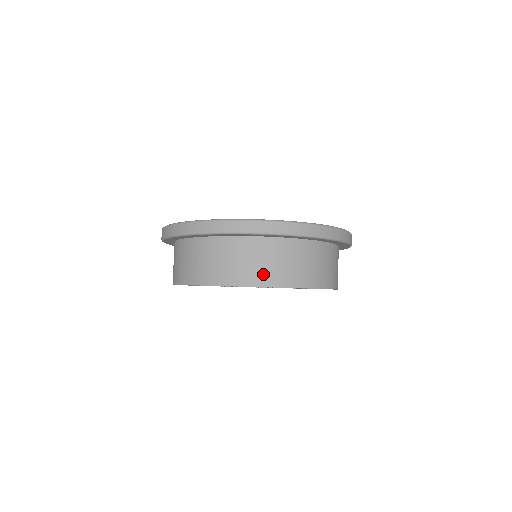
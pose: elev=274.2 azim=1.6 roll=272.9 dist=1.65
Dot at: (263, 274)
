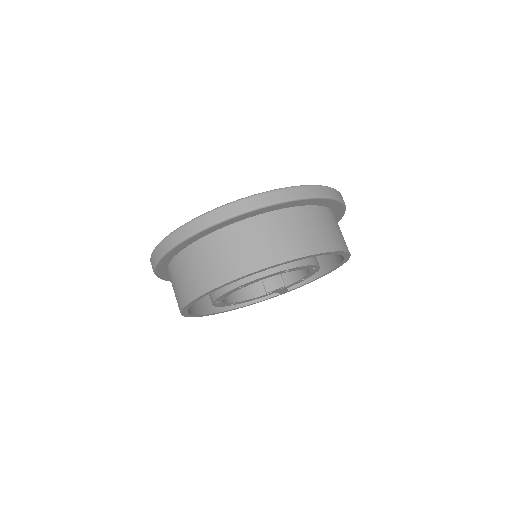
Dot at: (223, 270)
